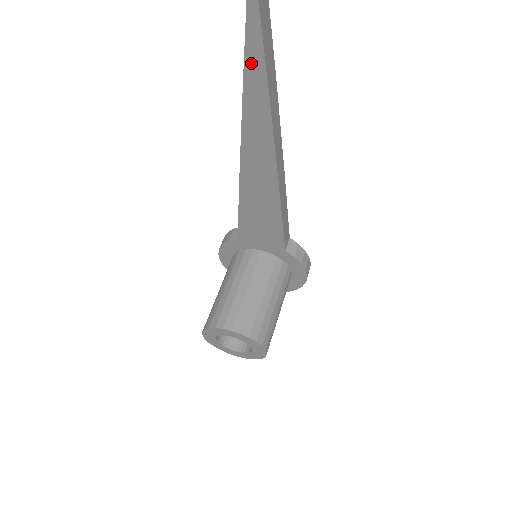
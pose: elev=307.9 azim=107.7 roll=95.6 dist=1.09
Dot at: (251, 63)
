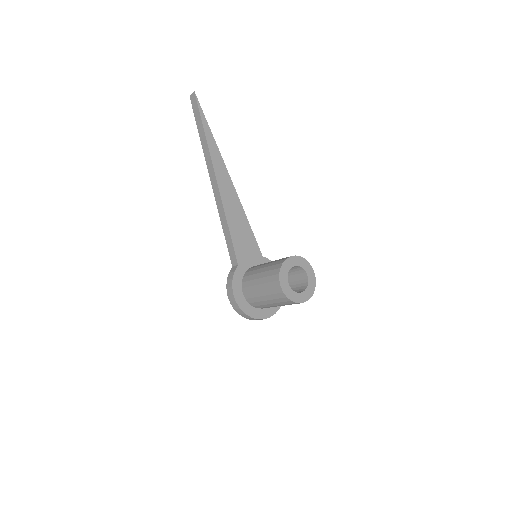
Dot at: (208, 137)
